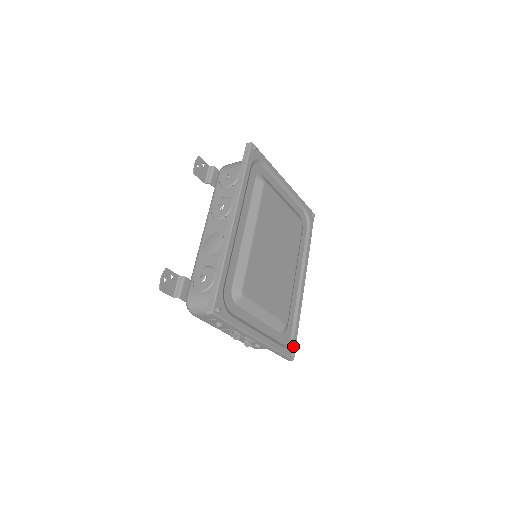
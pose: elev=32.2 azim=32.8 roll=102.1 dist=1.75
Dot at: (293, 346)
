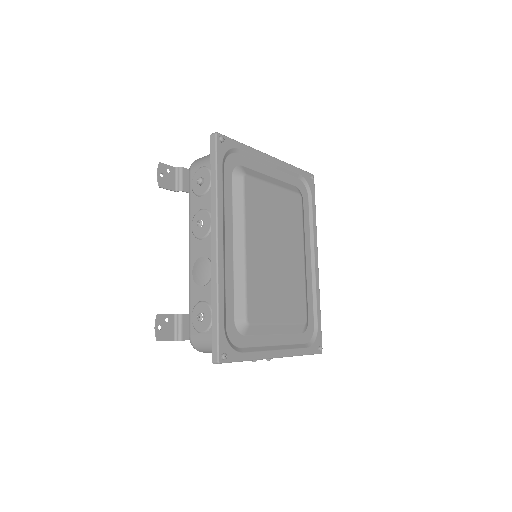
Dot at: (318, 339)
